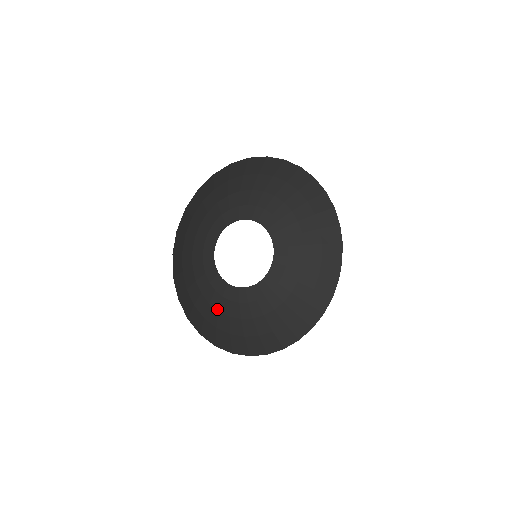
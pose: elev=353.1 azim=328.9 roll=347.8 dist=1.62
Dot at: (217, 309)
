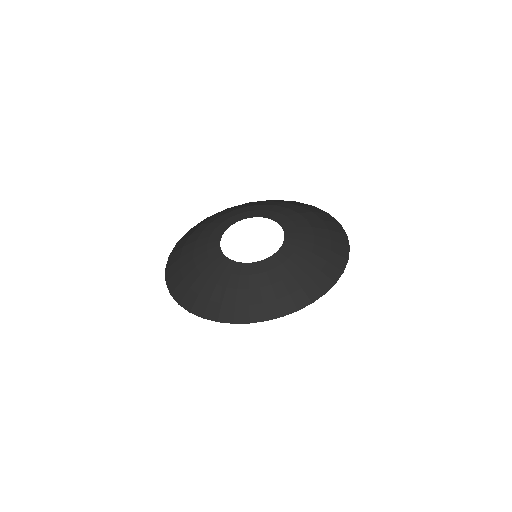
Dot at: (207, 278)
